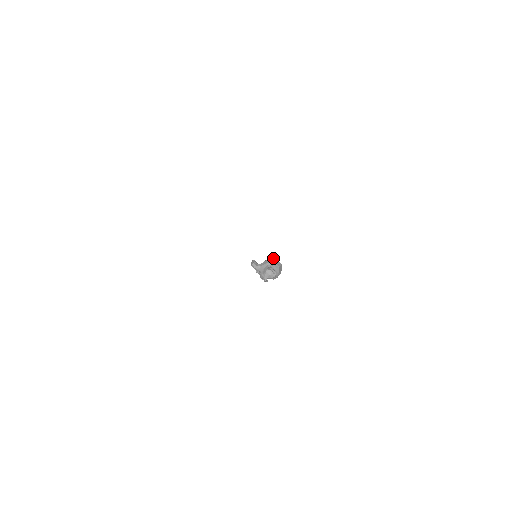
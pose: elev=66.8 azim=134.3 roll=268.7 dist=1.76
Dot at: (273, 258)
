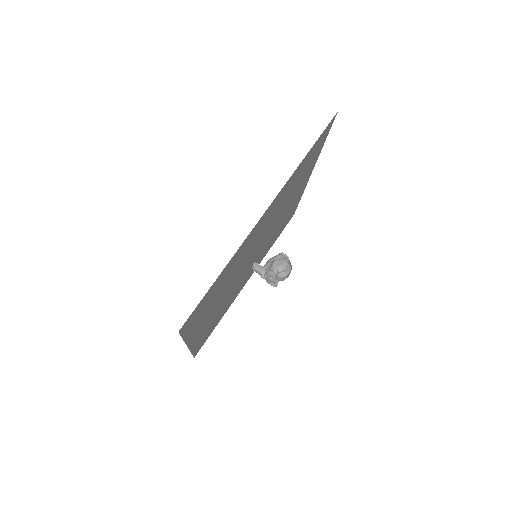
Dot at: occluded
